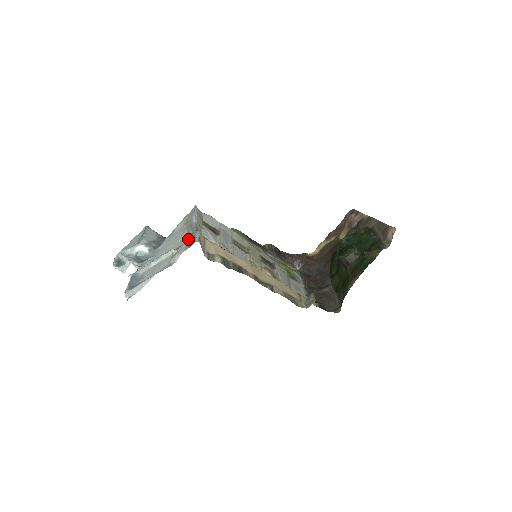
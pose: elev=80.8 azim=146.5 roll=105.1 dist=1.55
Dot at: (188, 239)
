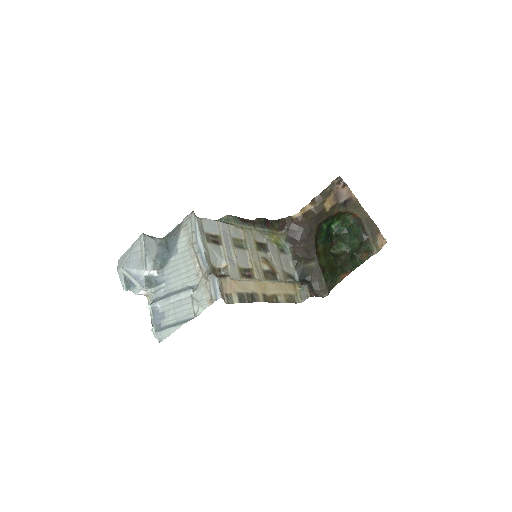
Dot at: (207, 286)
